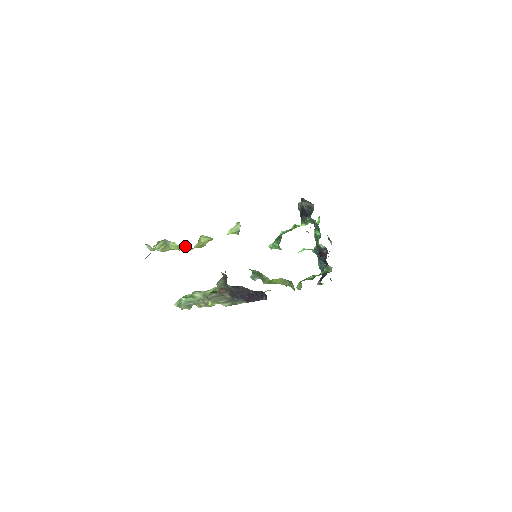
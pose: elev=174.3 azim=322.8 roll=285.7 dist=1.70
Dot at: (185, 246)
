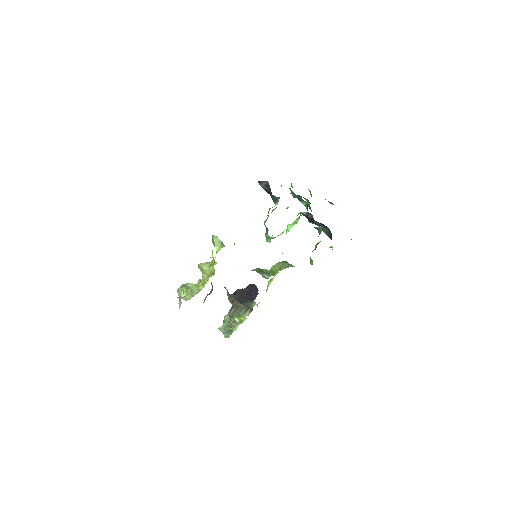
Dot at: occluded
